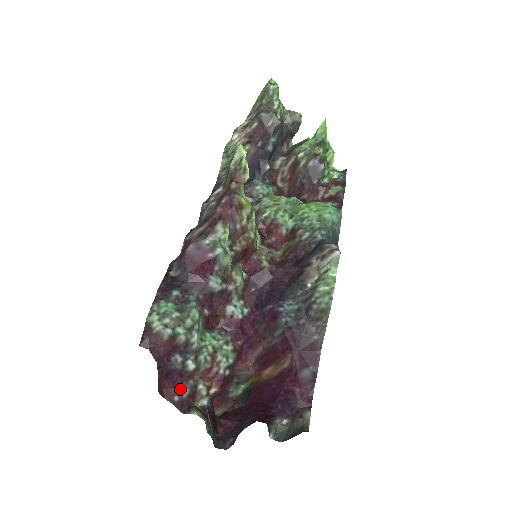
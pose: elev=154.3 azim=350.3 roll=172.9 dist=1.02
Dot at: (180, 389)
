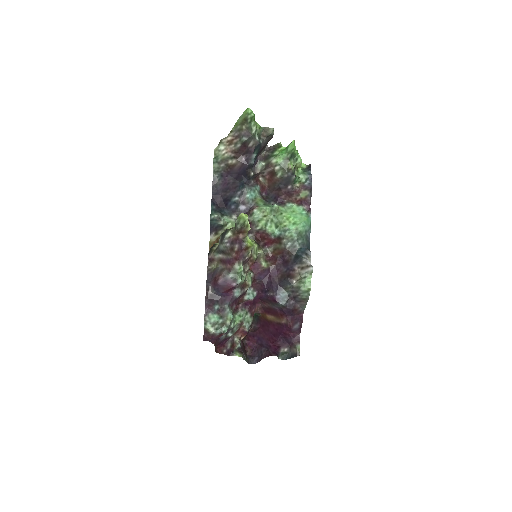
Dot at: (226, 346)
